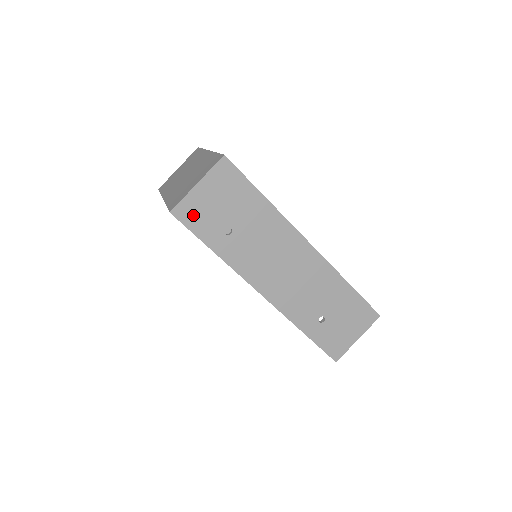
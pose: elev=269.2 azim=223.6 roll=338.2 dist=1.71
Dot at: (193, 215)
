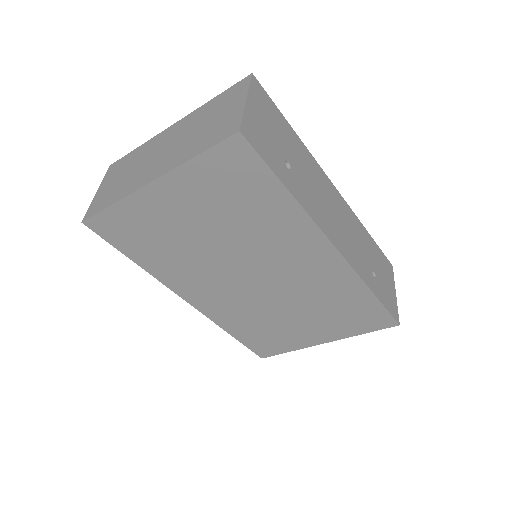
Dot at: (258, 139)
